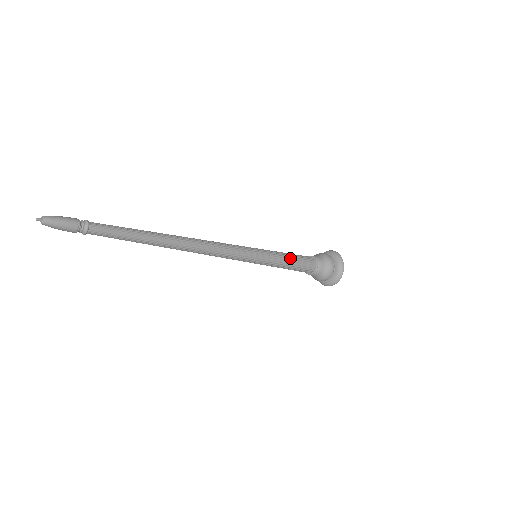
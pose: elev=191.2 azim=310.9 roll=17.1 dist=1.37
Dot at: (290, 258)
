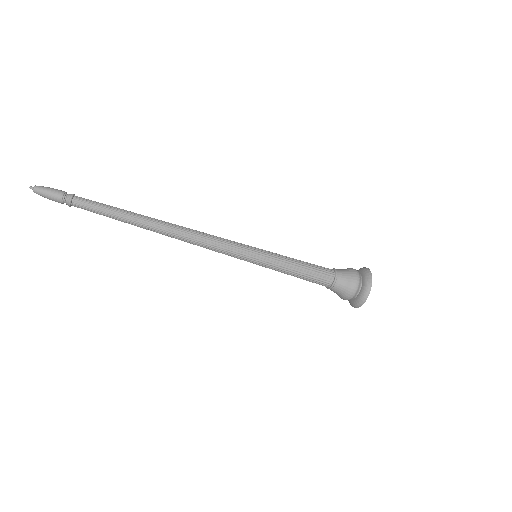
Dot at: (298, 263)
